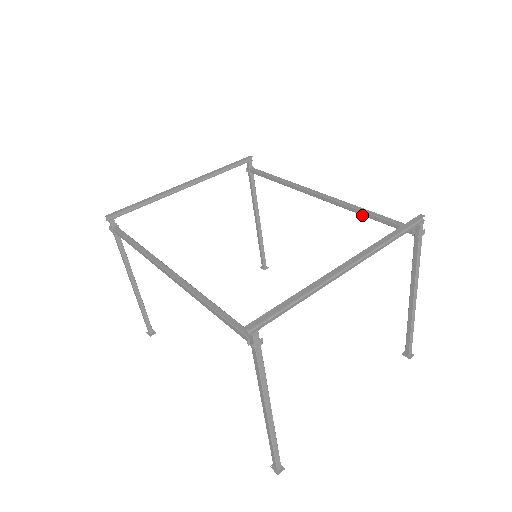
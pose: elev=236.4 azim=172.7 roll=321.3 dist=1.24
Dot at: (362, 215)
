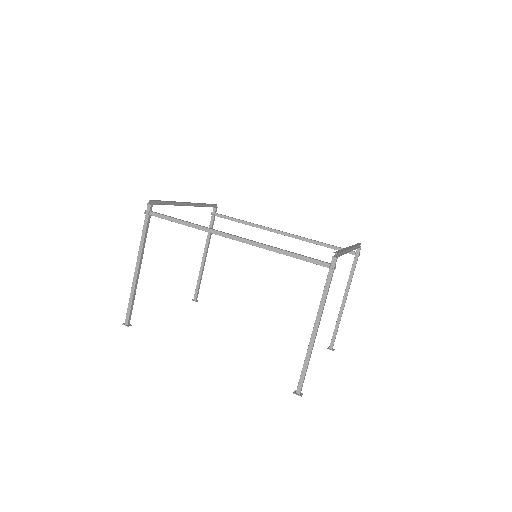
Dot at: (317, 244)
